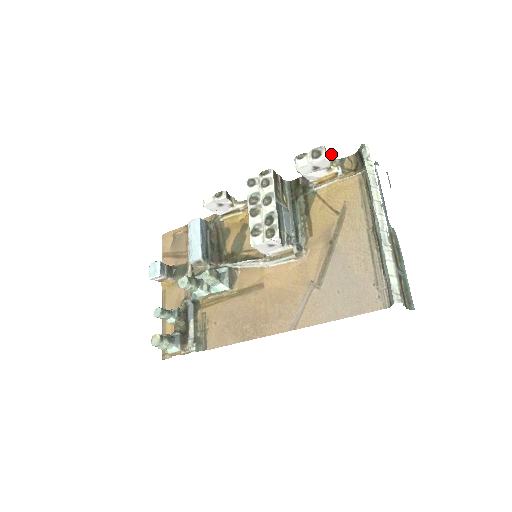
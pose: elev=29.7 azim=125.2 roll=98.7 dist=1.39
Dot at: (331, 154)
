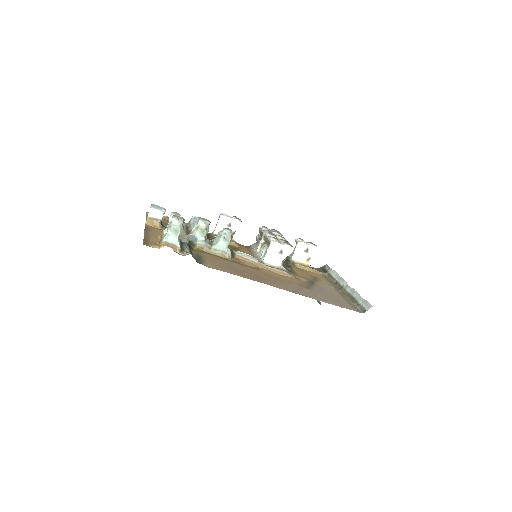
Dot at: occluded
